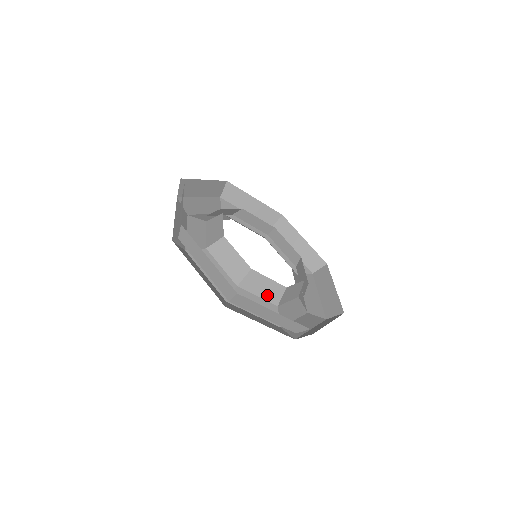
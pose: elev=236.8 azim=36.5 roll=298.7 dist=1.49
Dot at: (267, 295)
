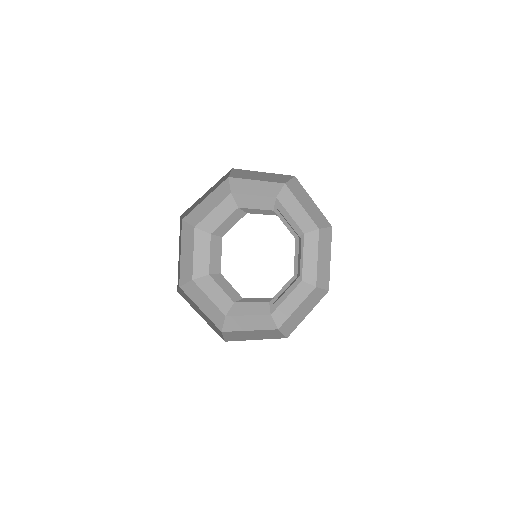
Dot at: (228, 292)
